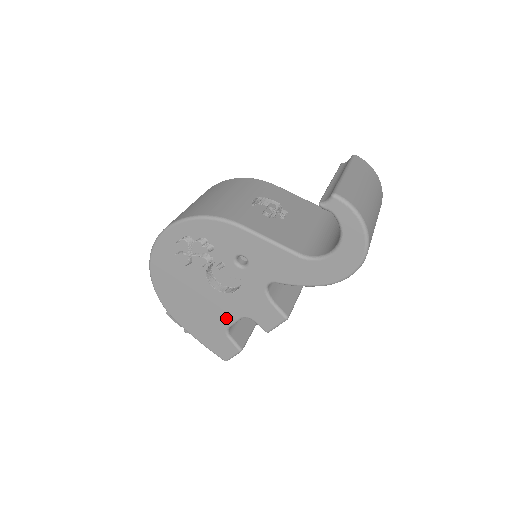
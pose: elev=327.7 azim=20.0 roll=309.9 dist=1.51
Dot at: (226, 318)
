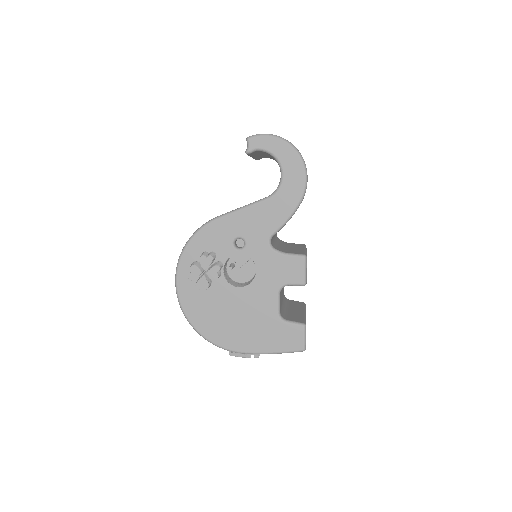
Dot at: (270, 305)
